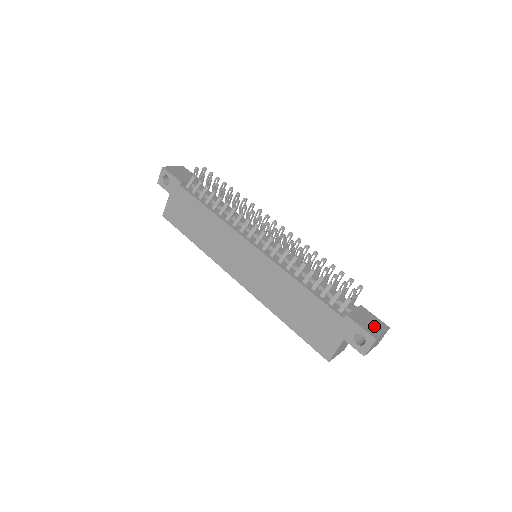
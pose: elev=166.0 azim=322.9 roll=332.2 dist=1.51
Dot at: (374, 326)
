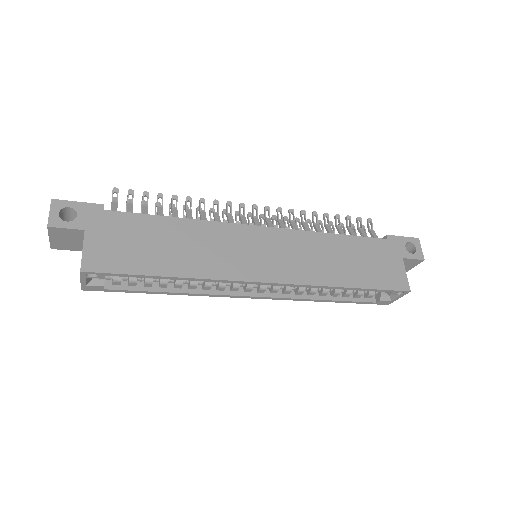
Dot at: occluded
